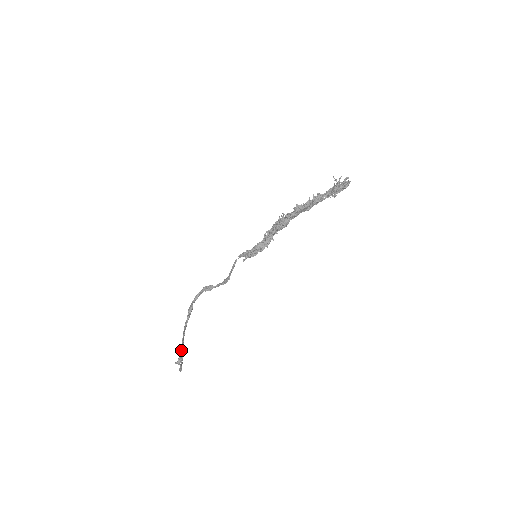
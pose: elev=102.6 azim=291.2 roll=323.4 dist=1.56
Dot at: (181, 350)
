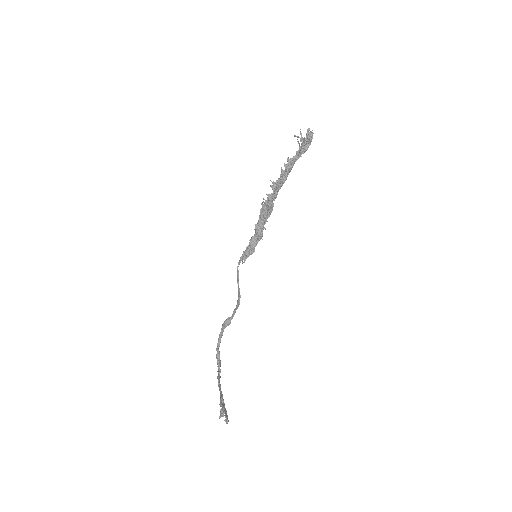
Dot at: (220, 400)
